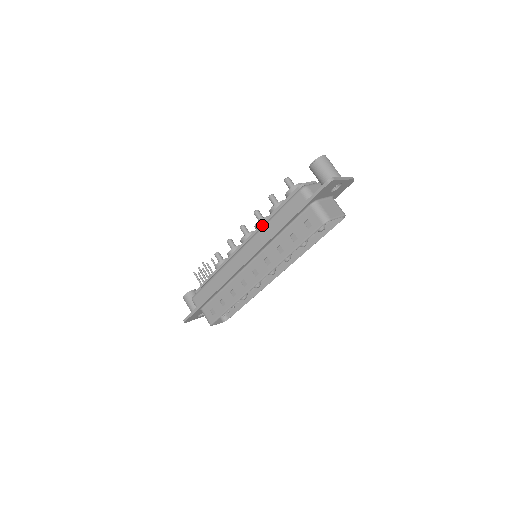
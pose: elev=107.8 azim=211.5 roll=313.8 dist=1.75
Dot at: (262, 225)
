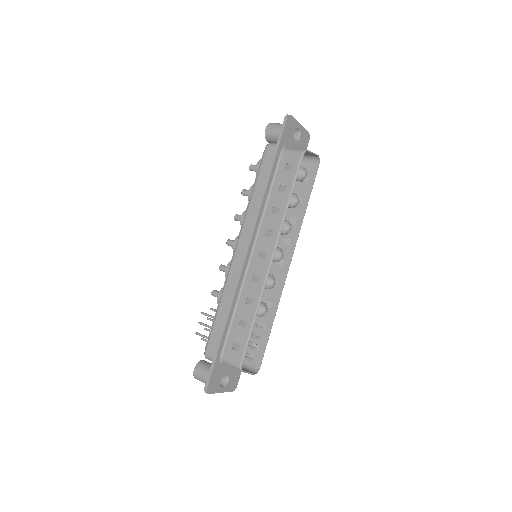
Dot at: occluded
